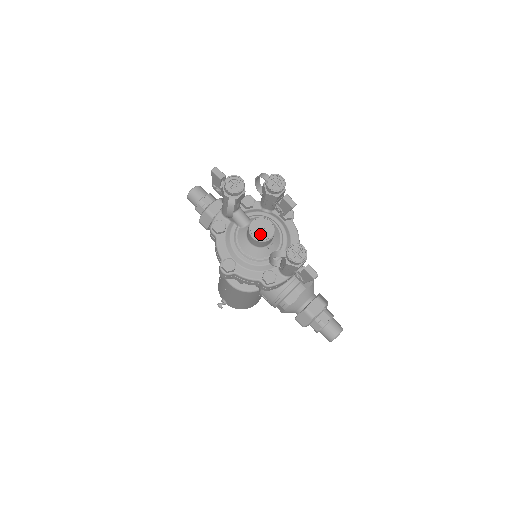
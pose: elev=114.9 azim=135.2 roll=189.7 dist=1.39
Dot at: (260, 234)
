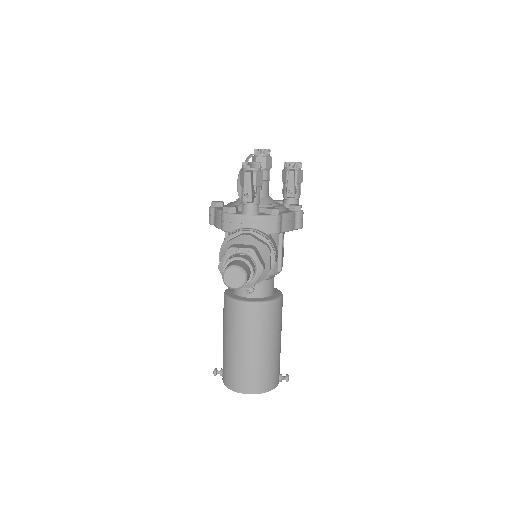
Dot at: occluded
